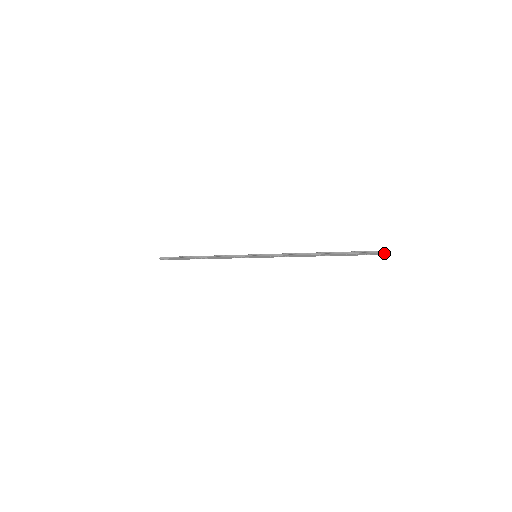
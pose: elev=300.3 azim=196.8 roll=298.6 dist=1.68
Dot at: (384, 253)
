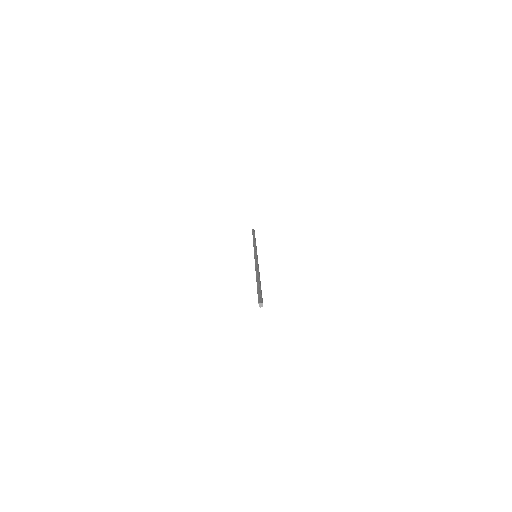
Dot at: (259, 303)
